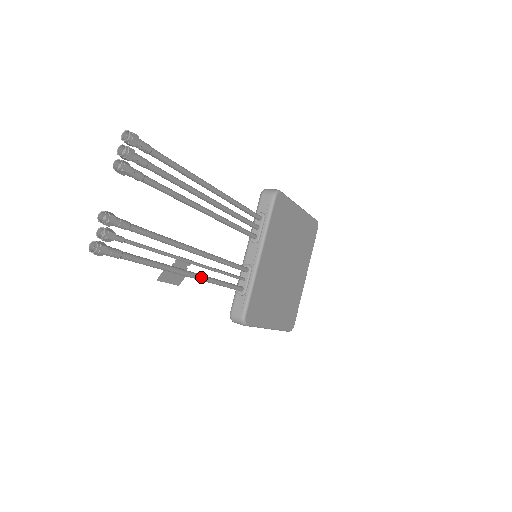
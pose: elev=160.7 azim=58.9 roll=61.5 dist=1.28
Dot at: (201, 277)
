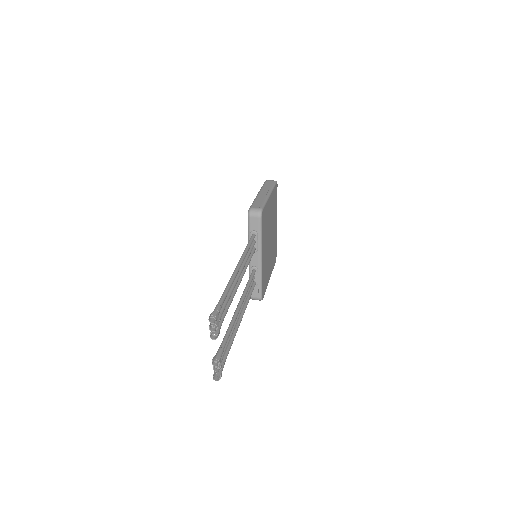
Dot at: occluded
